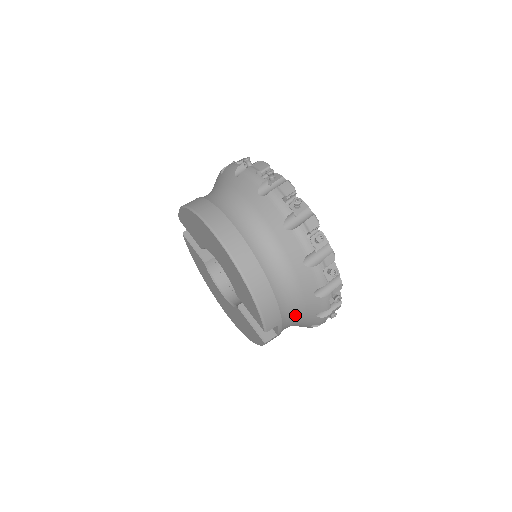
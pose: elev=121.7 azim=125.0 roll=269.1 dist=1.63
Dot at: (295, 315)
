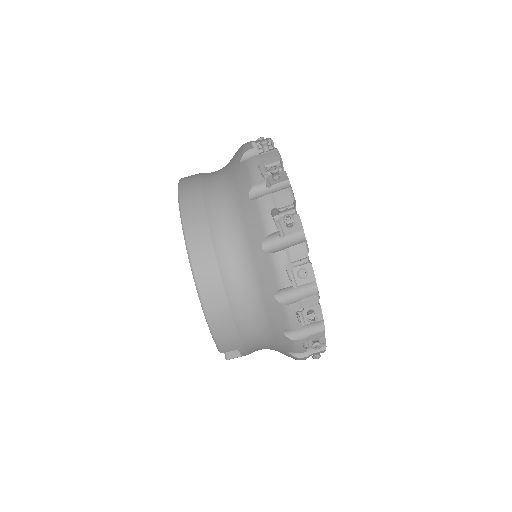
Dot at: (264, 344)
